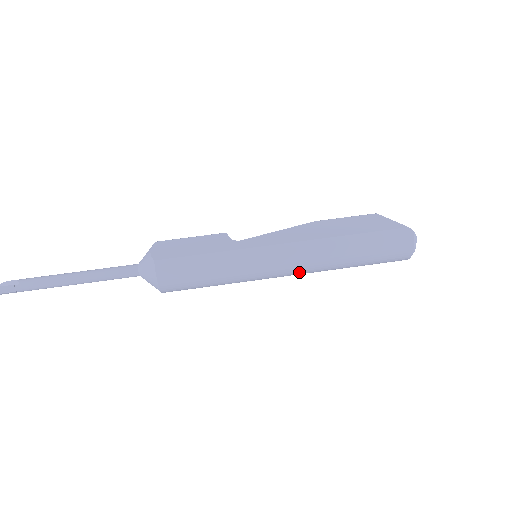
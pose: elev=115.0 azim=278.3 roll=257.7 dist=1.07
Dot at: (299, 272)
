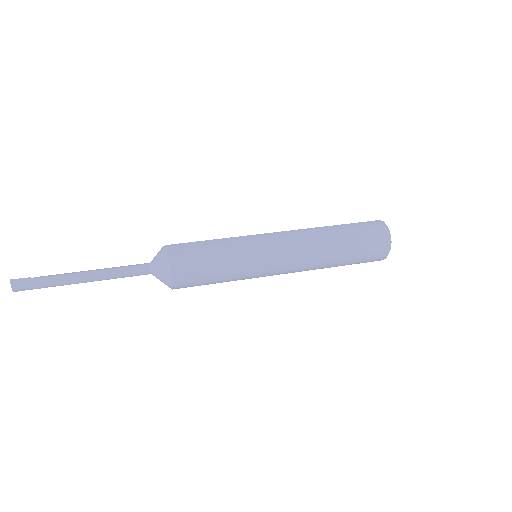
Dot at: (296, 257)
